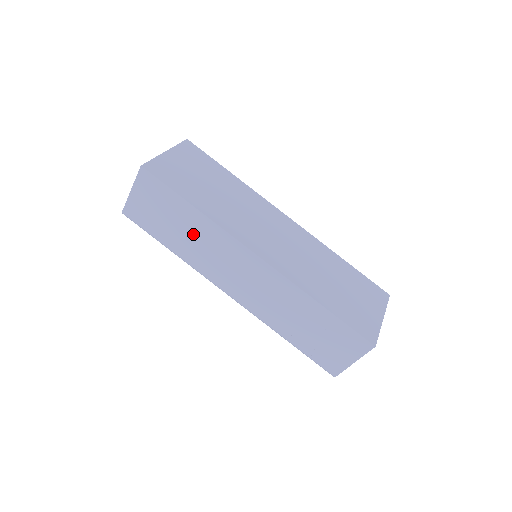
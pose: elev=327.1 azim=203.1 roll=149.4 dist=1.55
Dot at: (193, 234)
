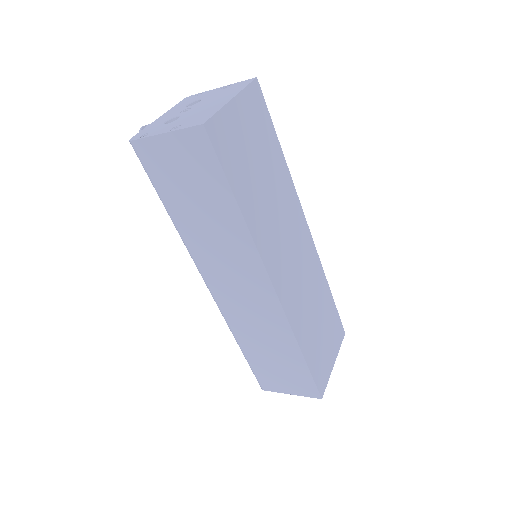
Dot at: (214, 226)
